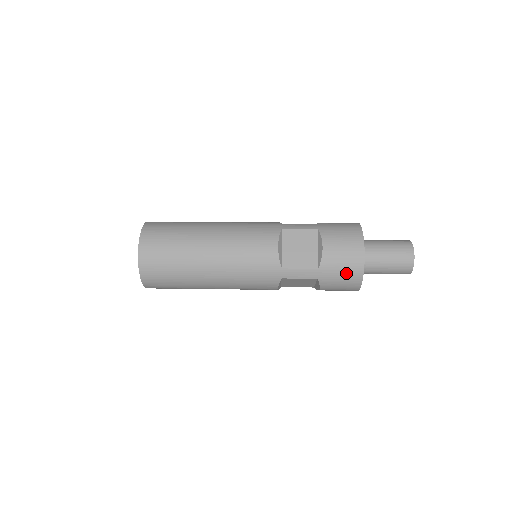
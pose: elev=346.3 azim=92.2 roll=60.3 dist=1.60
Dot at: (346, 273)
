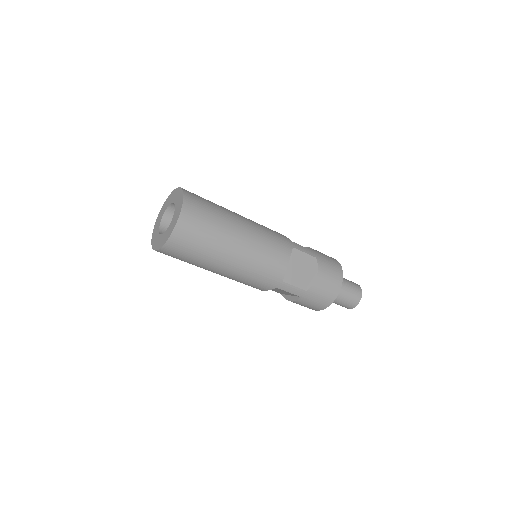
Dot at: (331, 261)
